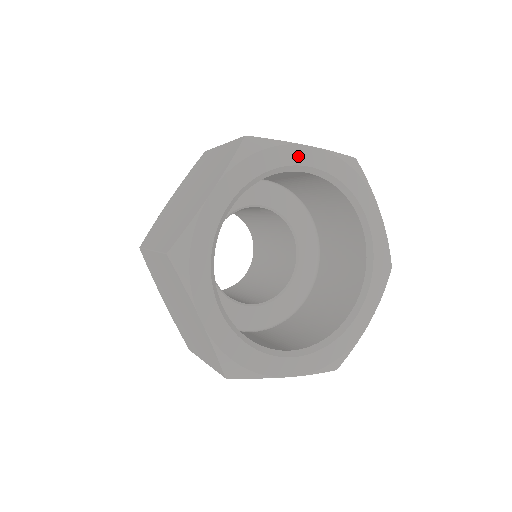
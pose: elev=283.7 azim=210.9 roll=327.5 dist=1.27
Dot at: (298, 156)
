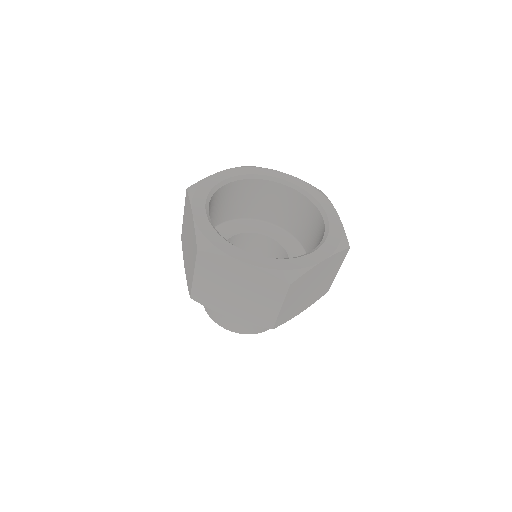
Dot at: (219, 178)
